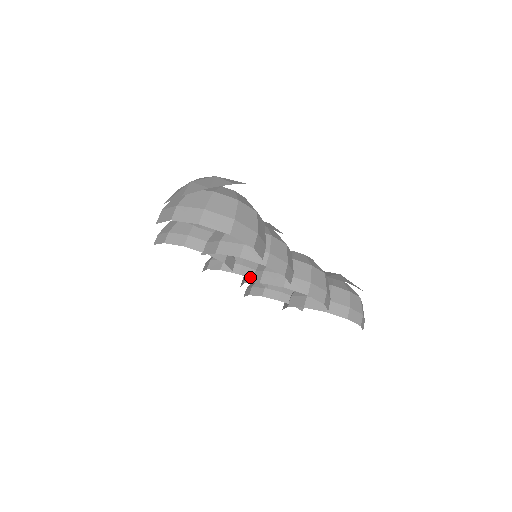
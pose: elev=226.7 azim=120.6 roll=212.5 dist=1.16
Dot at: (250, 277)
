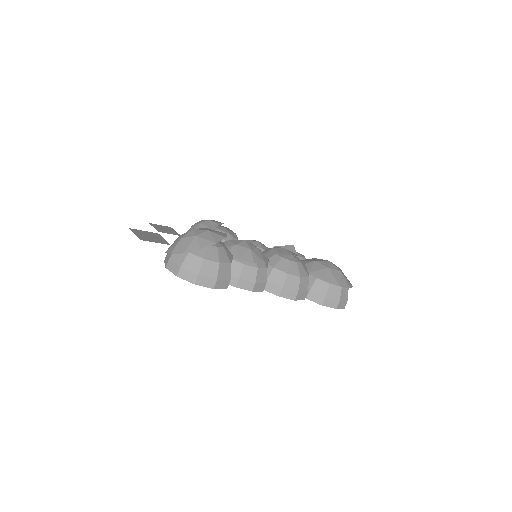
Dot at: occluded
